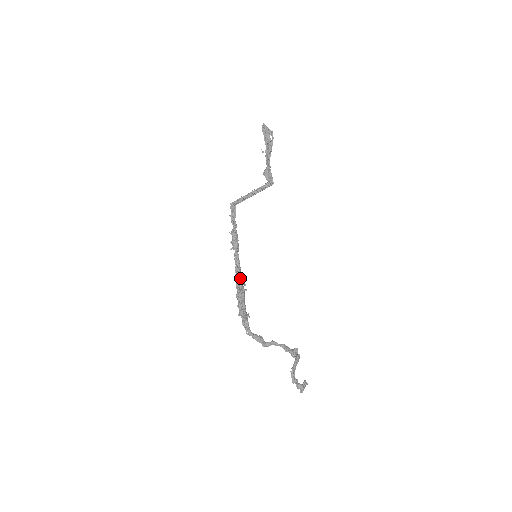
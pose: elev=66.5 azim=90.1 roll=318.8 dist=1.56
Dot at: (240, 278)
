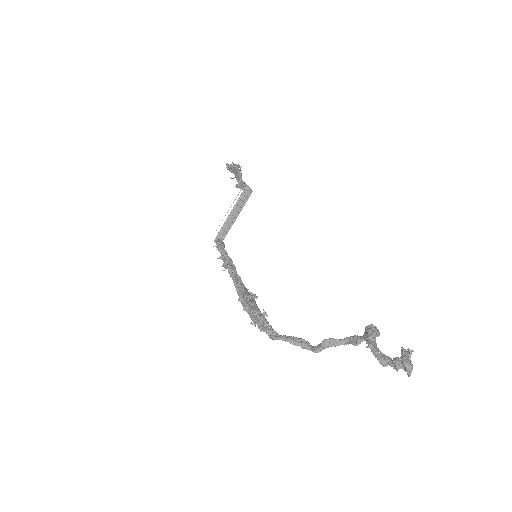
Dot at: (242, 287)
